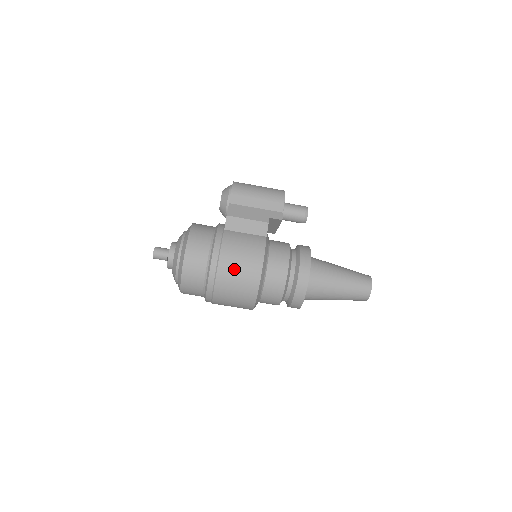
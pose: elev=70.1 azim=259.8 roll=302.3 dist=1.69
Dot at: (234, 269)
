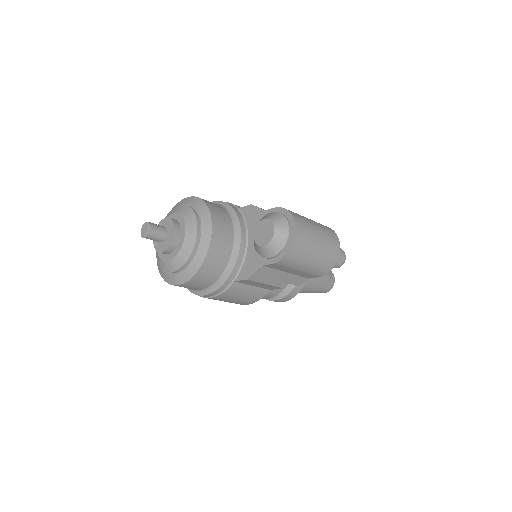
Dot at: occluded
